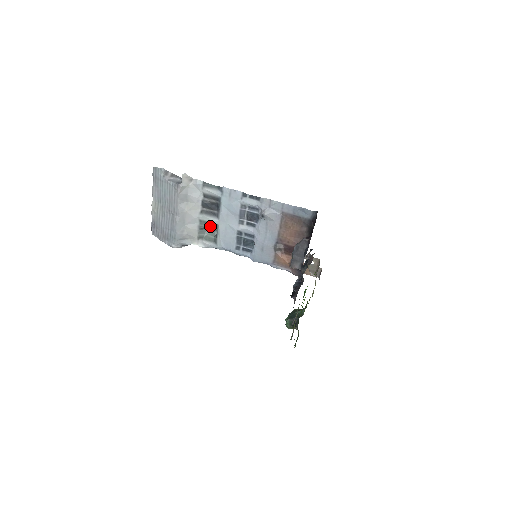
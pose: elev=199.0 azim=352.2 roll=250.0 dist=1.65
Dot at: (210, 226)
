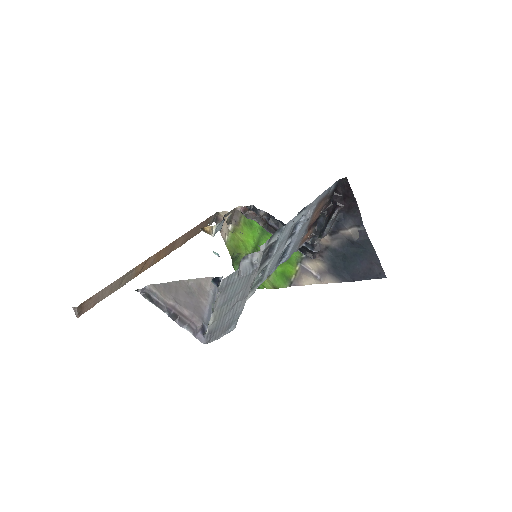
Dot at: occluded
